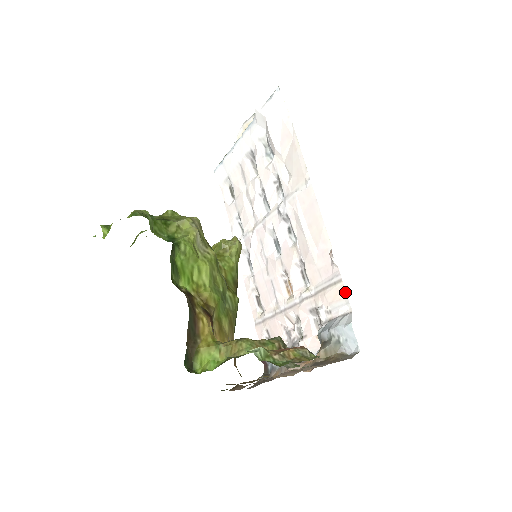
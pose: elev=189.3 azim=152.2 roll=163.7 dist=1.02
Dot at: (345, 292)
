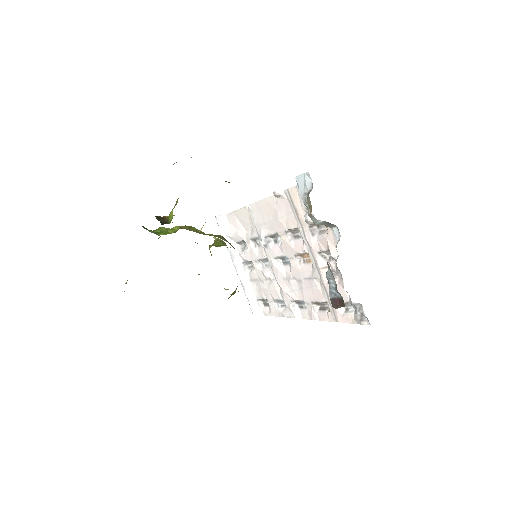
Dot at: (293, 188)
